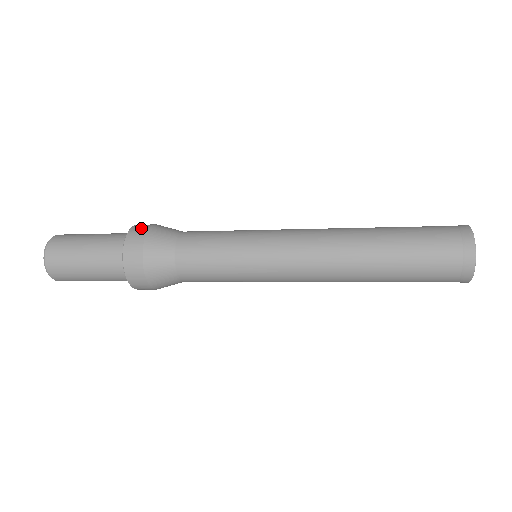
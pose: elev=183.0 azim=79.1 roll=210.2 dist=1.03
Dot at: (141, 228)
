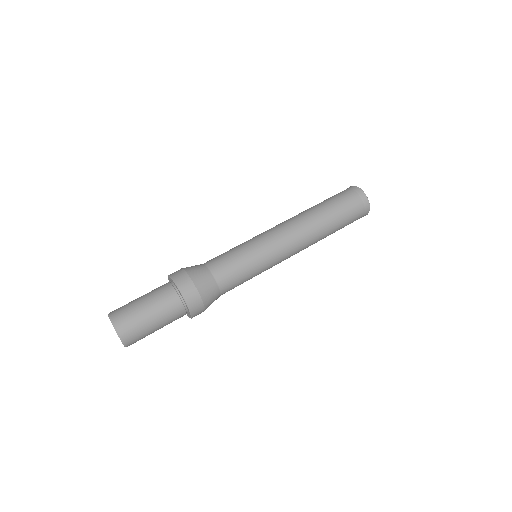
Dot at: (197, 304)
